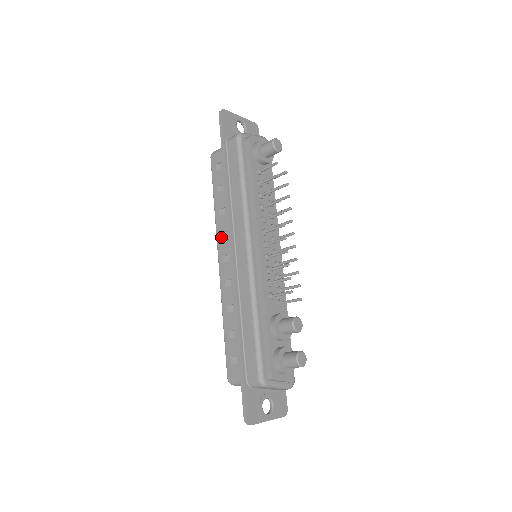
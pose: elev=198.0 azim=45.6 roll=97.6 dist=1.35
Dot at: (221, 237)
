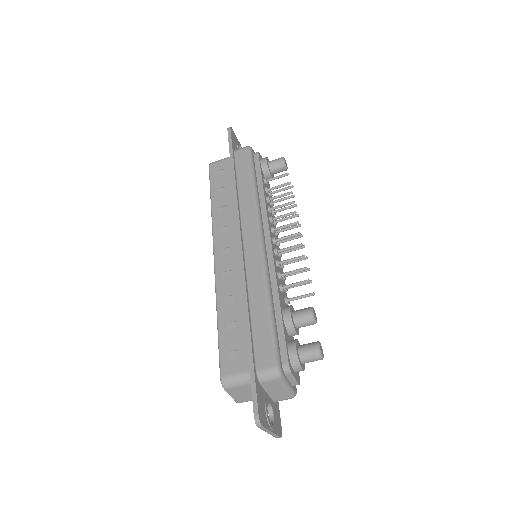
Dot at: (220, 231)
